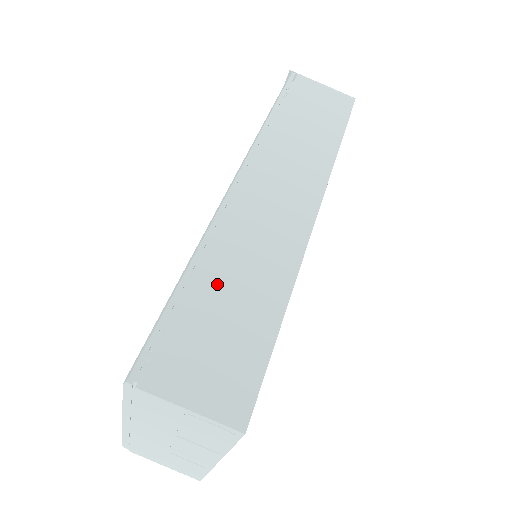
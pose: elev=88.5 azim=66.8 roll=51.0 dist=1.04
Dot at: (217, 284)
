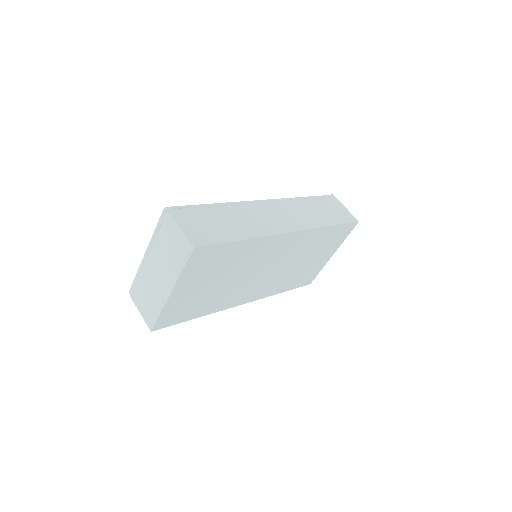
Dot at: (225, 214)
